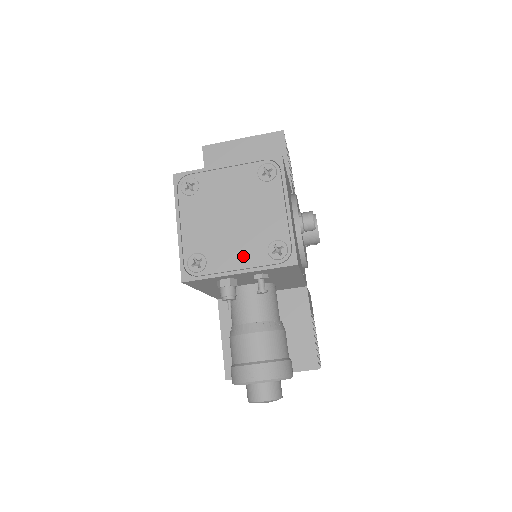
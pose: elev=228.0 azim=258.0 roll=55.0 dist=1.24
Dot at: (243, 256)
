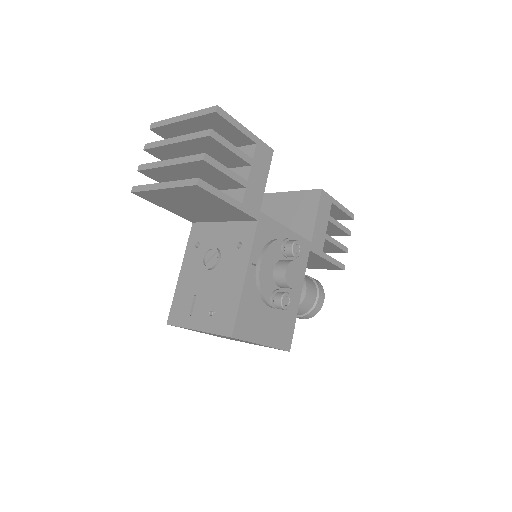
Dot at: occluded
